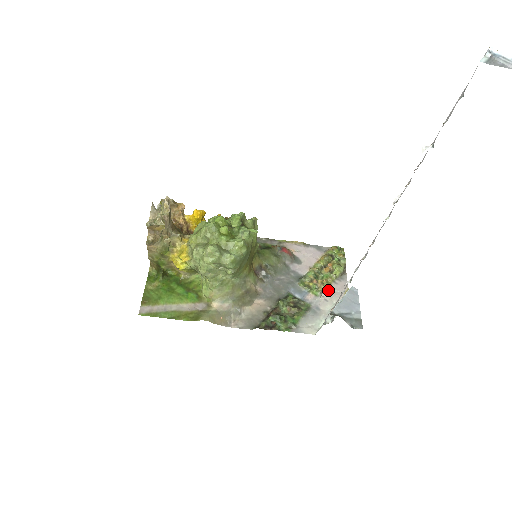
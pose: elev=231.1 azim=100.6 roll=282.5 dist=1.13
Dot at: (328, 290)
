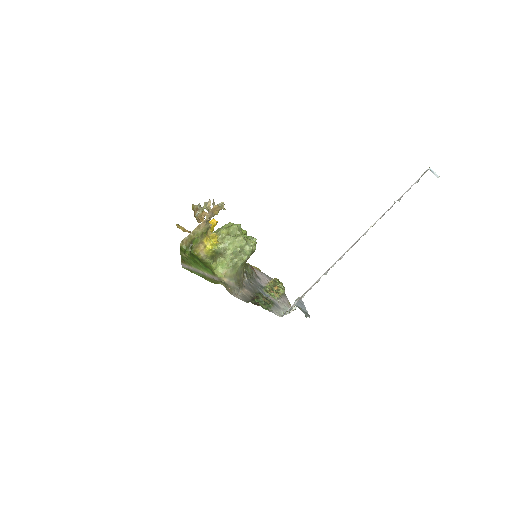
Dot at: (280, 298)
